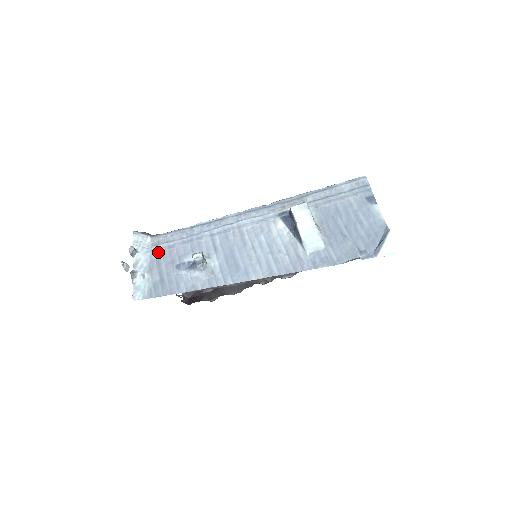
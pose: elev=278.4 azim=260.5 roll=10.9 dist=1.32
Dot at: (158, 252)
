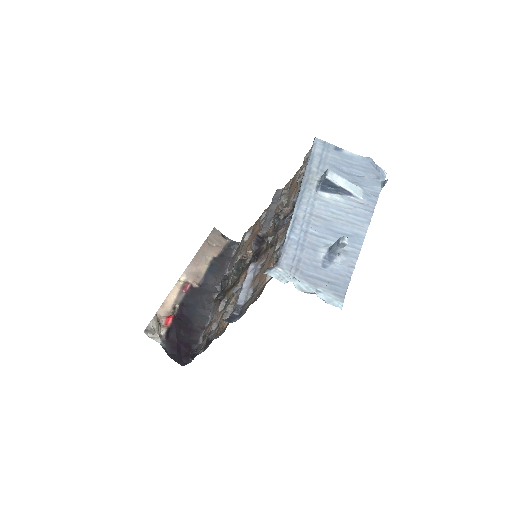
Dot at: (299, 271)
